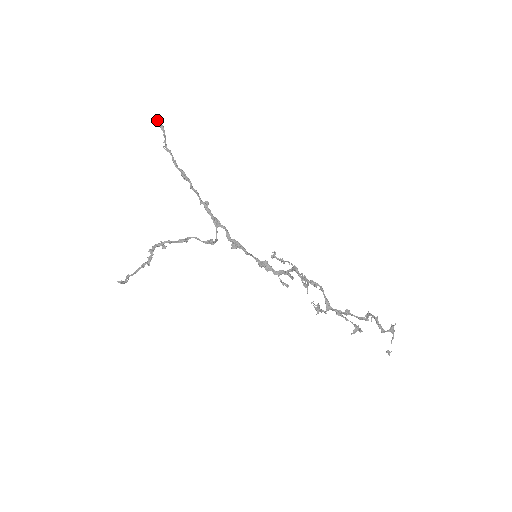
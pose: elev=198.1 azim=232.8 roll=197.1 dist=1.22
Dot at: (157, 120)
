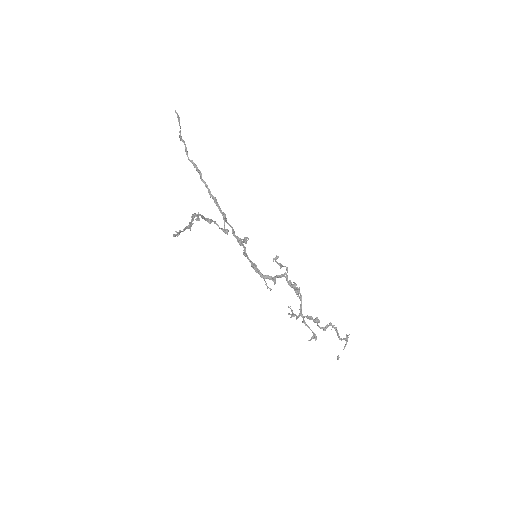
Dot at: occluded
